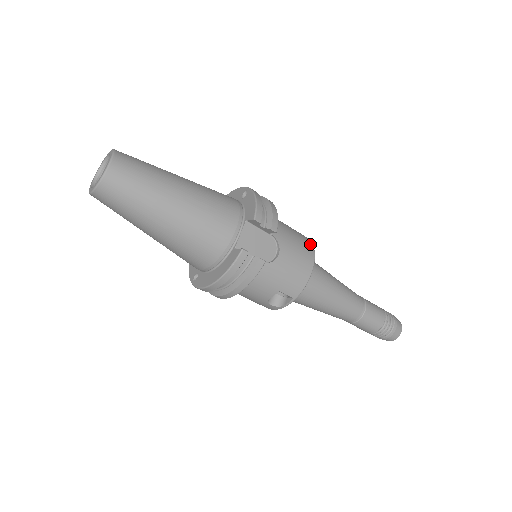
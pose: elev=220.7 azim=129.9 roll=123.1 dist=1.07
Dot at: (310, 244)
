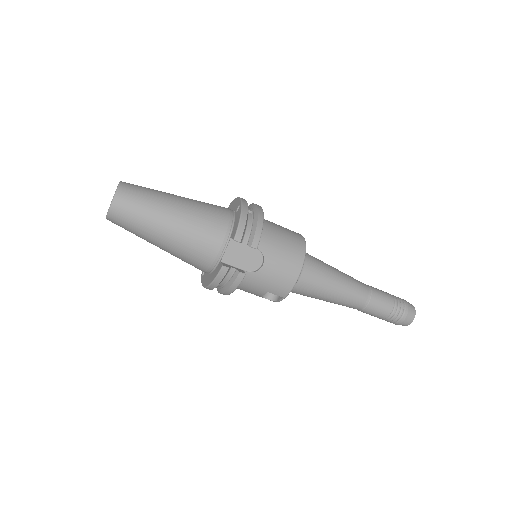
Dot at: (302, 250)
